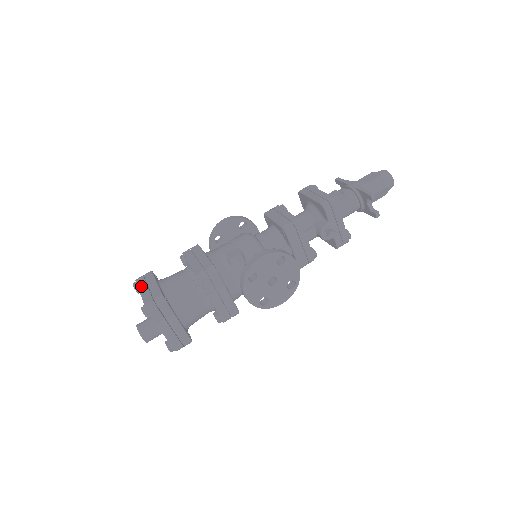
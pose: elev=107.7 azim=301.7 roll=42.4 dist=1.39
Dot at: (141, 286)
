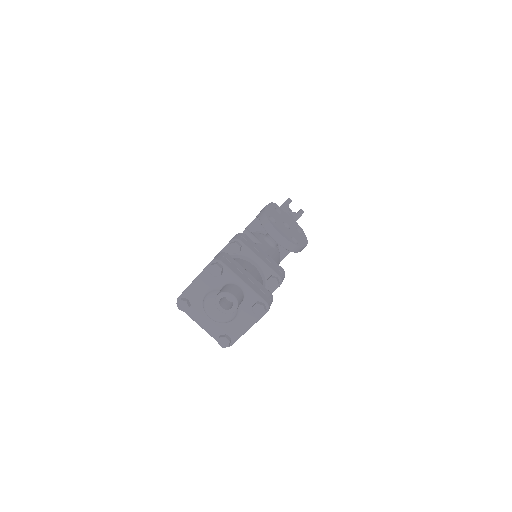
Dot at: (190, 284)
